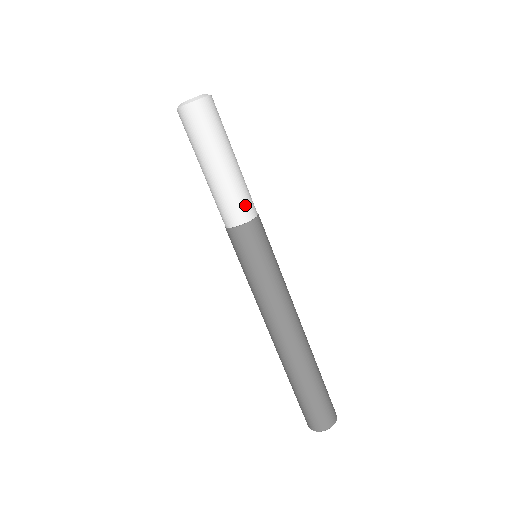
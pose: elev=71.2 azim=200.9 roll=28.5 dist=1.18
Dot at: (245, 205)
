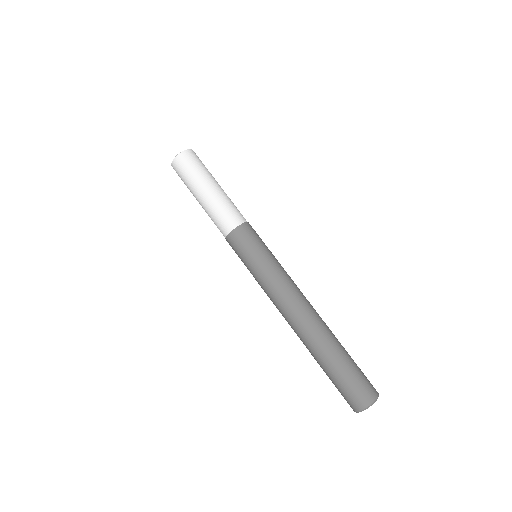
Dot at: (234, 214)
